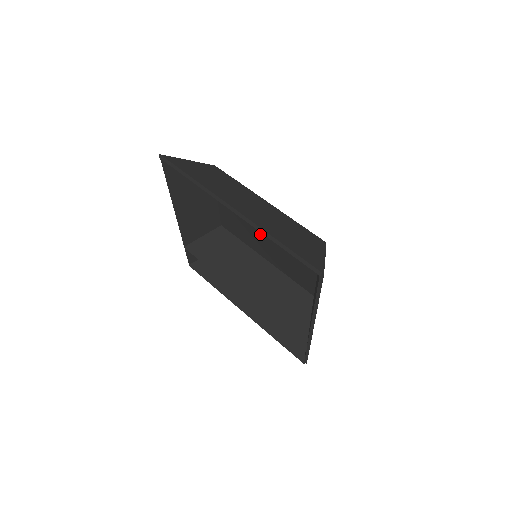
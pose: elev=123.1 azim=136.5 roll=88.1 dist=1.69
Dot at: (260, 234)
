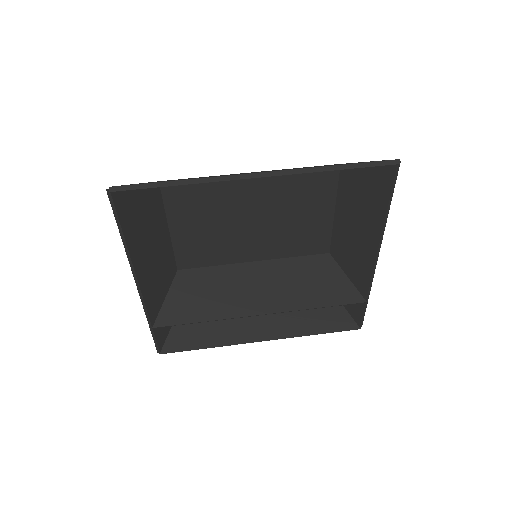
Dot at: (246, 229)
